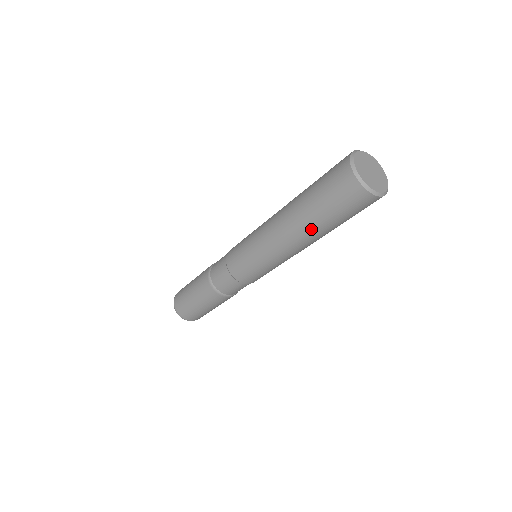
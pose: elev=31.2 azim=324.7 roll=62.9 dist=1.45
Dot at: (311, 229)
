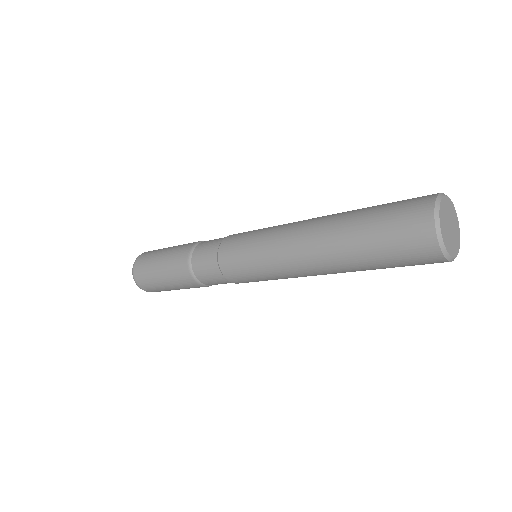
Dot at: (346, 264)
